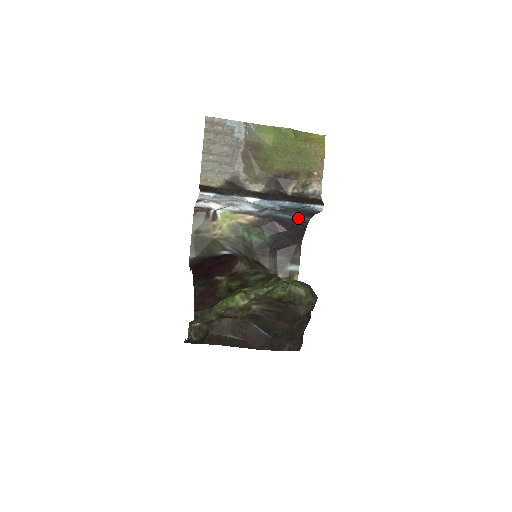
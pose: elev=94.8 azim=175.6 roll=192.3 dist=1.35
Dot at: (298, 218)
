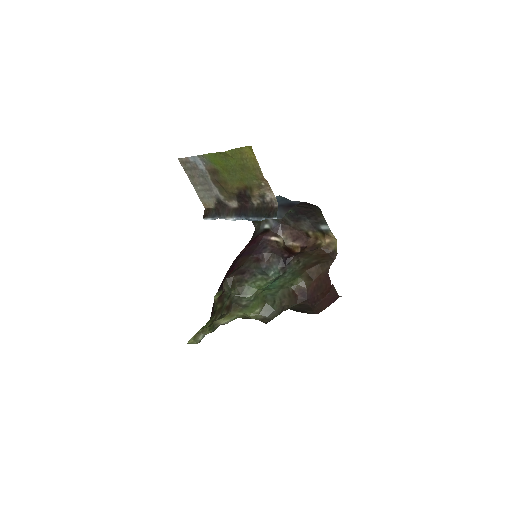
Dot at: (293, 201)
